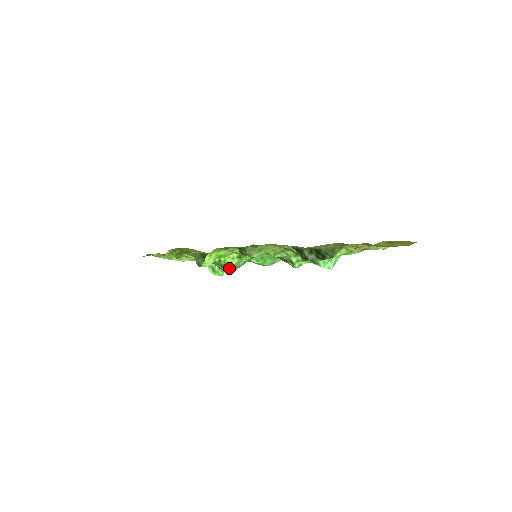
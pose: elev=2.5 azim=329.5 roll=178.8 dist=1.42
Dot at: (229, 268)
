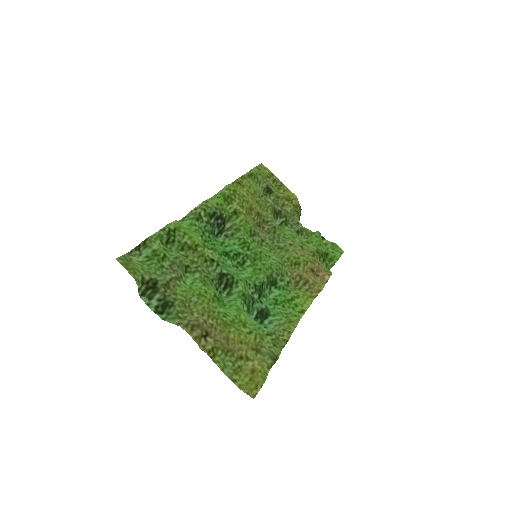
Dot at: (212, 241)
